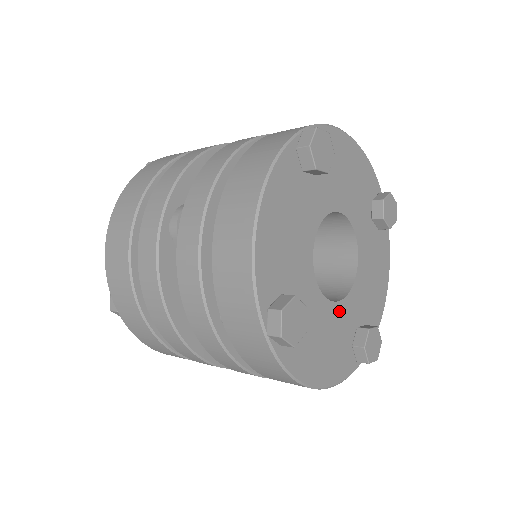
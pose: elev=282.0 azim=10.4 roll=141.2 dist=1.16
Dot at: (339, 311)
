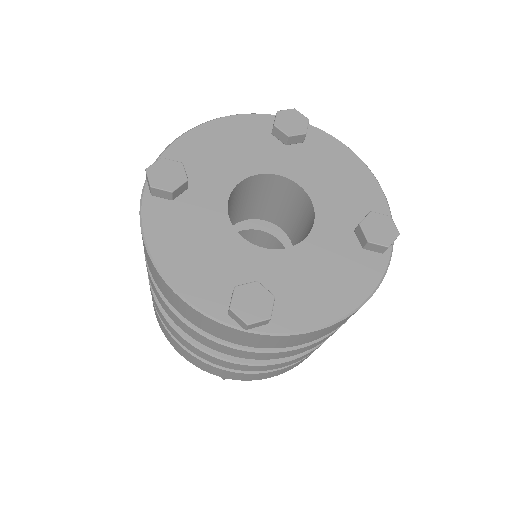
Dot at: (316, 241)
